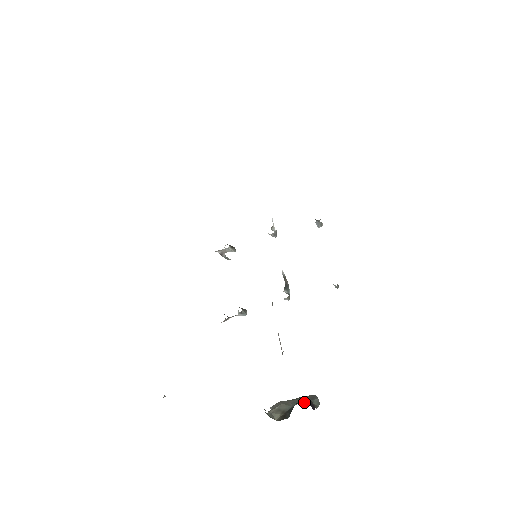
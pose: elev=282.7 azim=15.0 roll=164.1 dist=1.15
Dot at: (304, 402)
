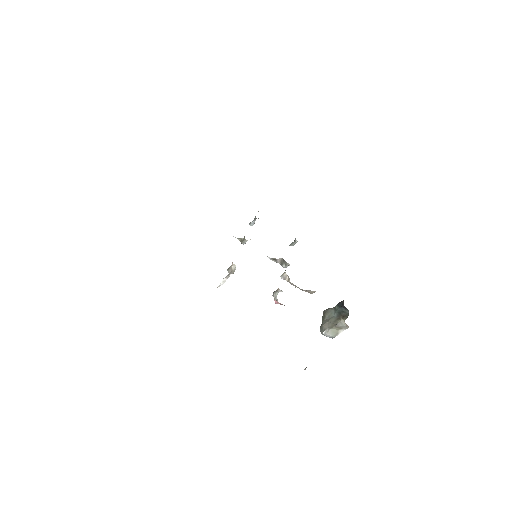
Dot at: occluded
